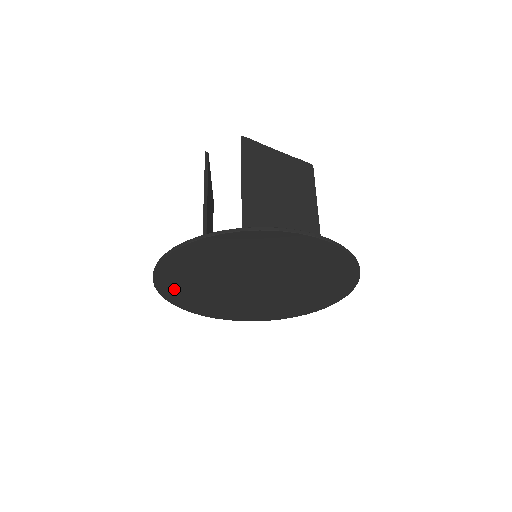
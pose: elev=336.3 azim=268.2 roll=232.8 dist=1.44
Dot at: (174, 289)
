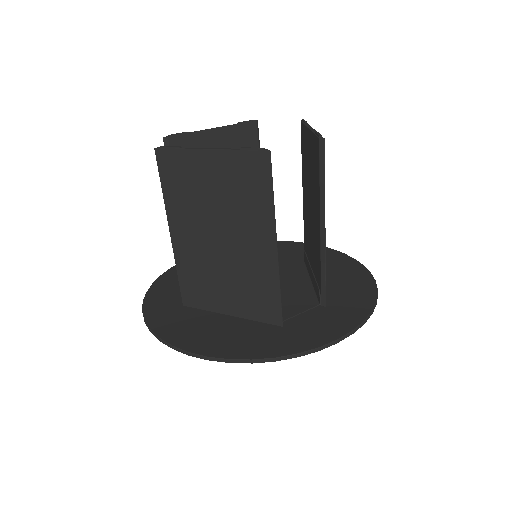
Dot at: occluded
